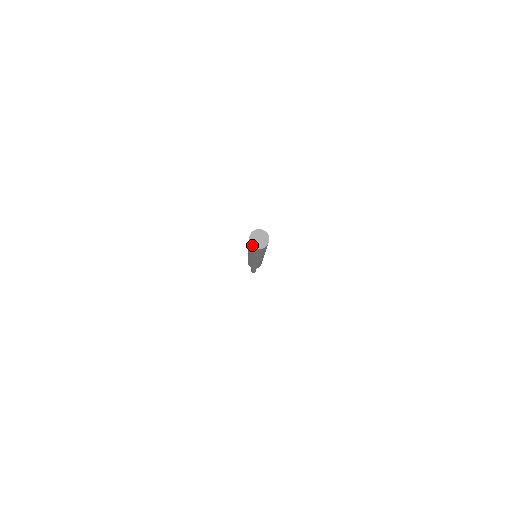
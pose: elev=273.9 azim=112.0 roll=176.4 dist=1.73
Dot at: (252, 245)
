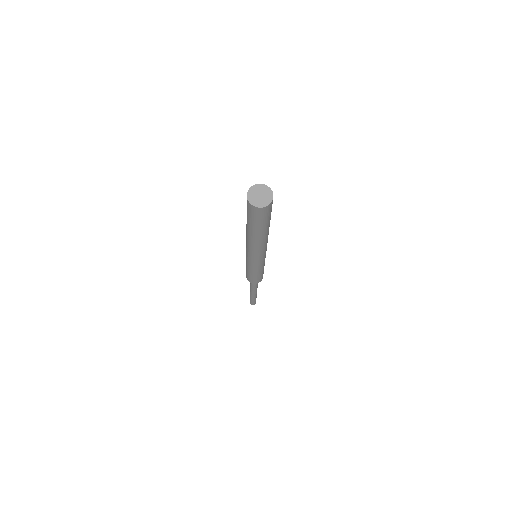
Dot at: (255, 205)
